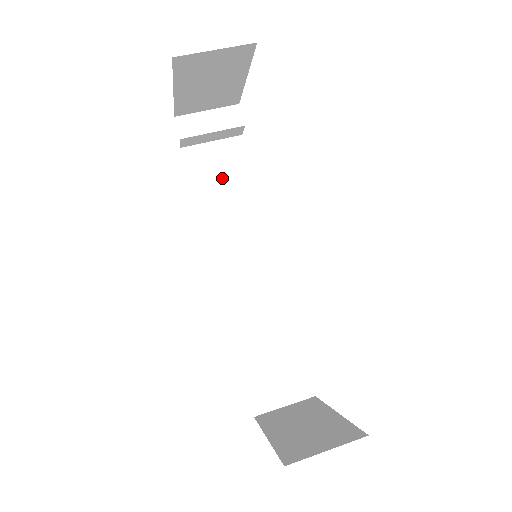
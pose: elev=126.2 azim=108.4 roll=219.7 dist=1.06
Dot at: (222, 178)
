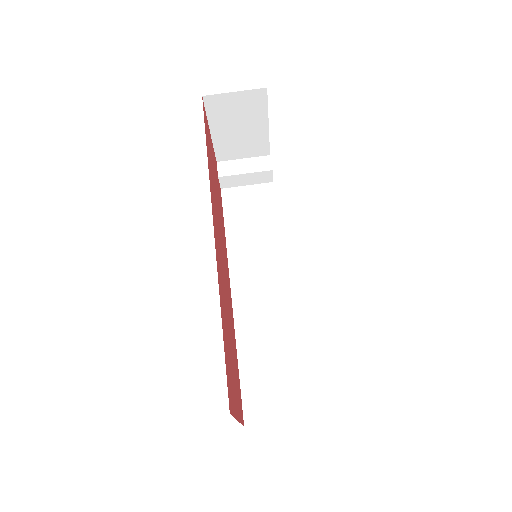
Dot at: (250, 213)
